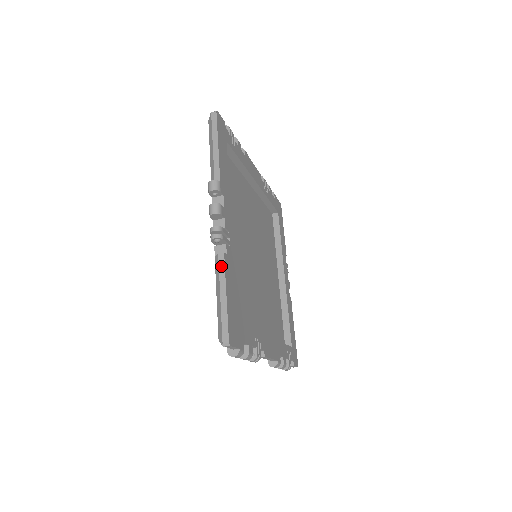
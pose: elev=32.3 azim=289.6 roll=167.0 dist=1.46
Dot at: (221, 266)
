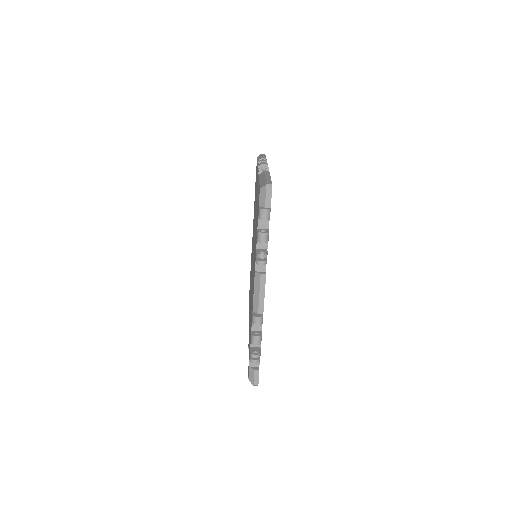
Dot at: (266, 172)
